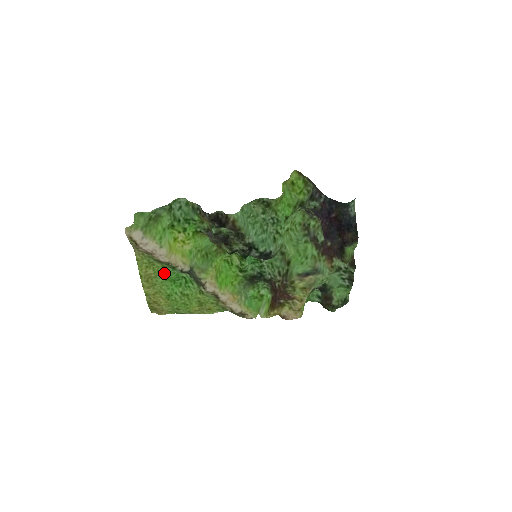
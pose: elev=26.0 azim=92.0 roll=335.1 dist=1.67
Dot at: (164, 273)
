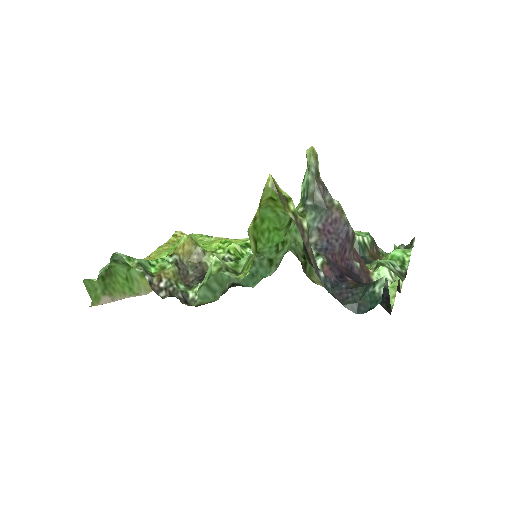
Dot at: occluded
